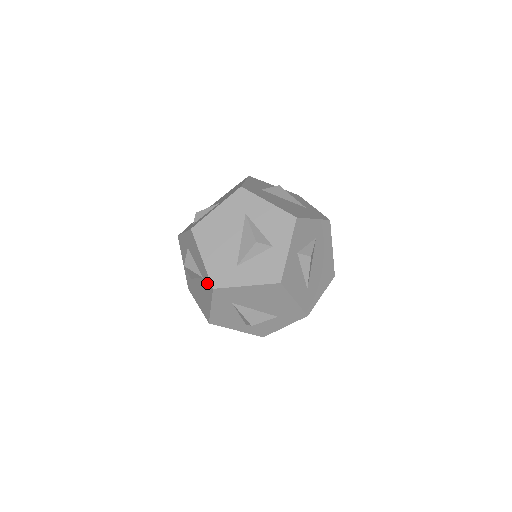
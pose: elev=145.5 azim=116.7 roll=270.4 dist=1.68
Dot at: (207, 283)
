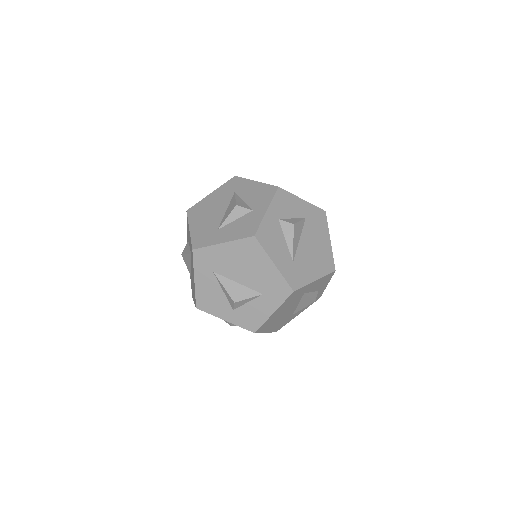
Dot at: (191, 252)
